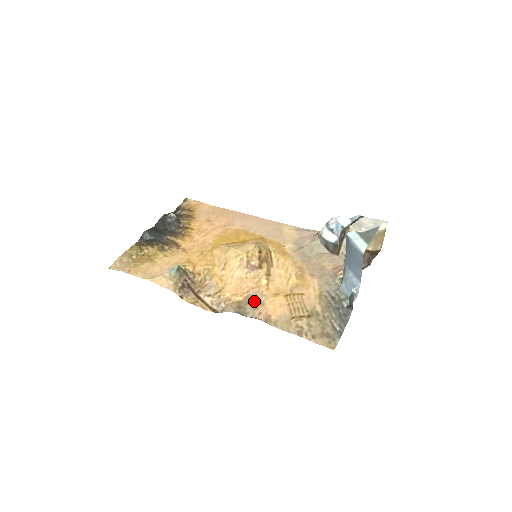
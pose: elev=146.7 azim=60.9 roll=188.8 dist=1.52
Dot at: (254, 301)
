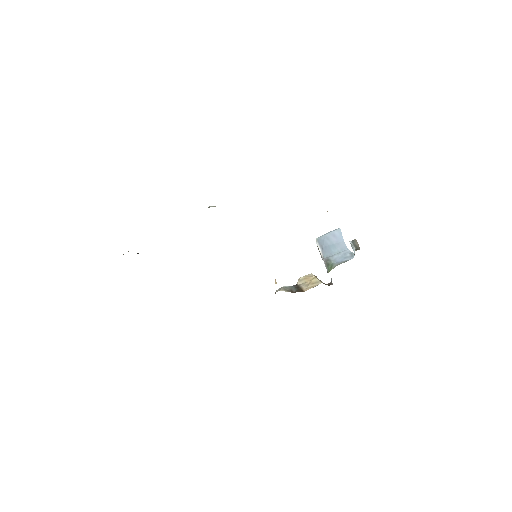
Dot at: occluded
